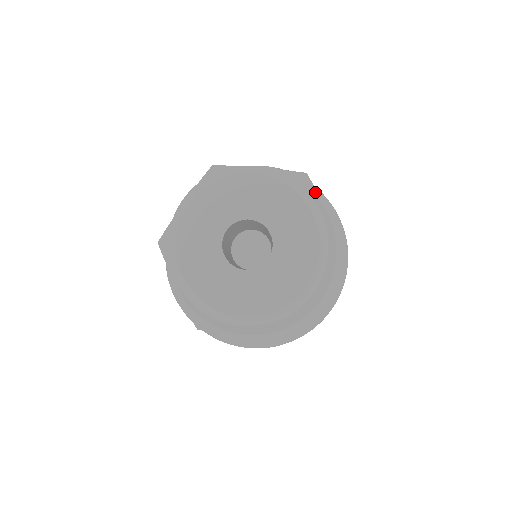
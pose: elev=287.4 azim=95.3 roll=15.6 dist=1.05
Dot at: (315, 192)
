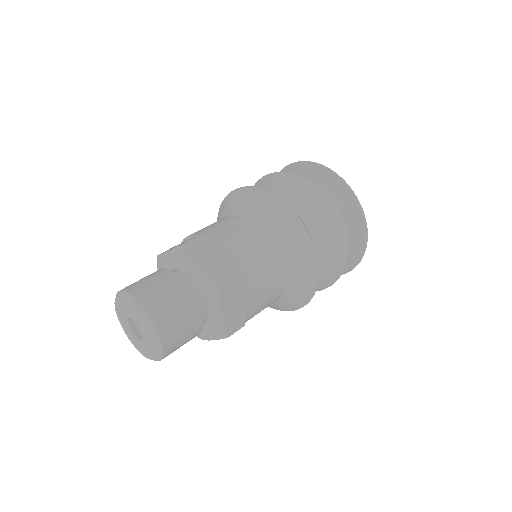
Dot at: (218, 302)
